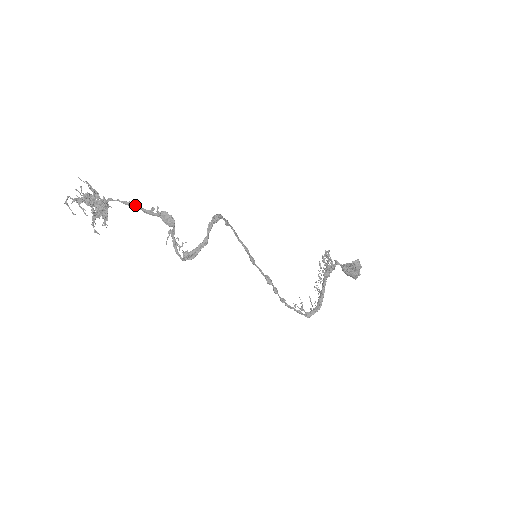
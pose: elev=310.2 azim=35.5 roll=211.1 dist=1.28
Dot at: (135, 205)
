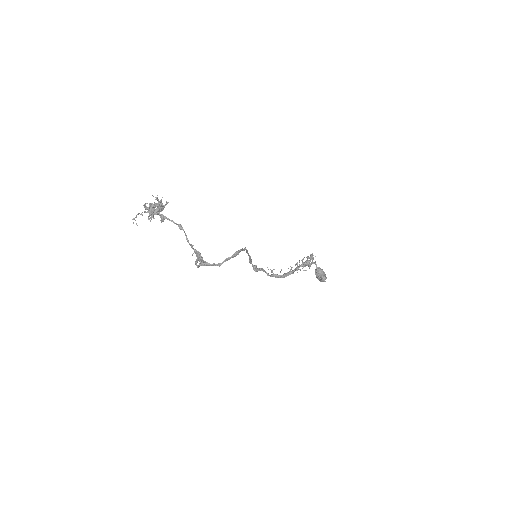
Dot at: (183, 230)
